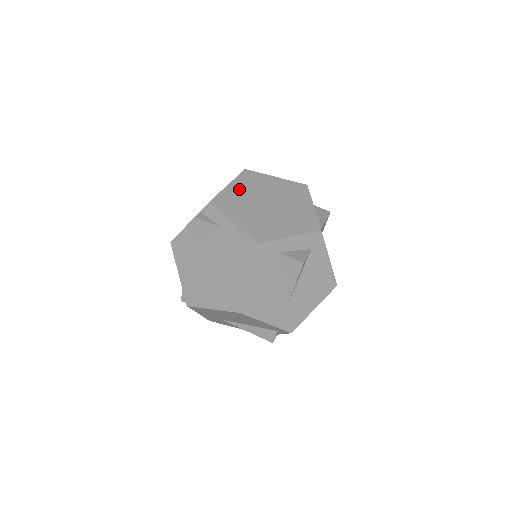
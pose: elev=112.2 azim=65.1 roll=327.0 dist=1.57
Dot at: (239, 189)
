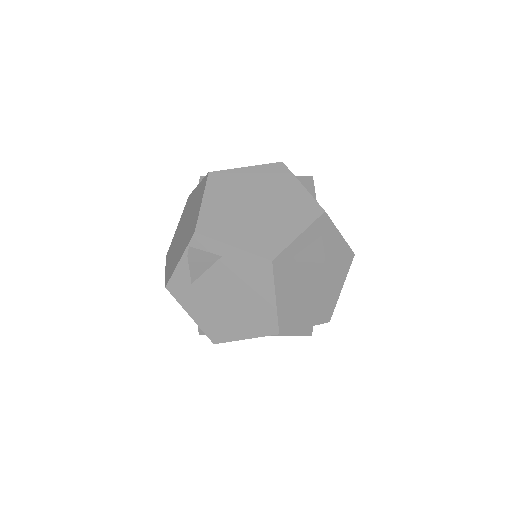
Dot at: (216, 201)
